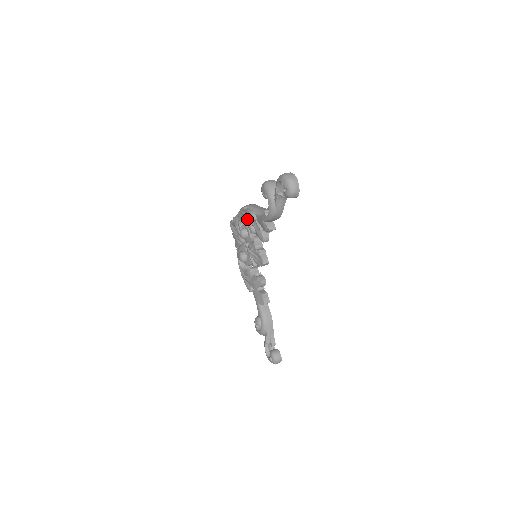
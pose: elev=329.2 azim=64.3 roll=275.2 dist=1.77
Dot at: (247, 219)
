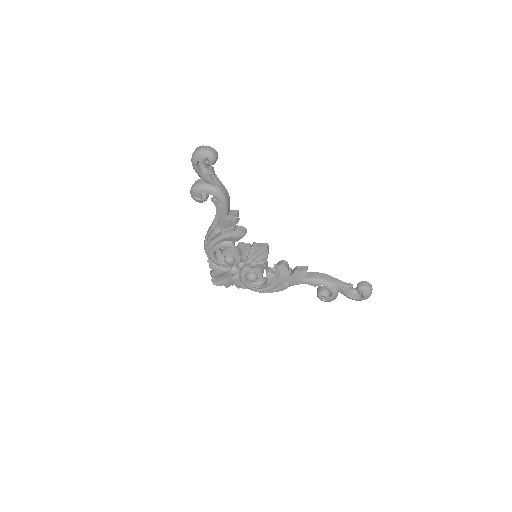
Dot at: (217, 245)
